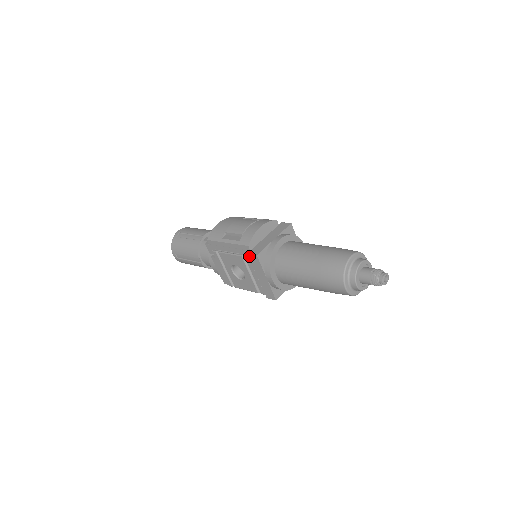
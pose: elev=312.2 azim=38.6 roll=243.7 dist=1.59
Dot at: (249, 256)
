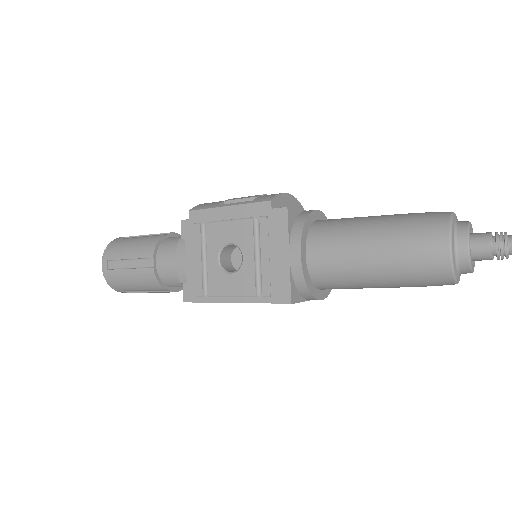
Dot at: (270, 213)
